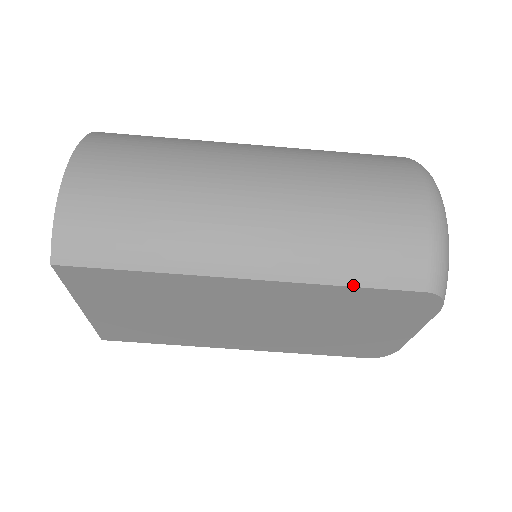
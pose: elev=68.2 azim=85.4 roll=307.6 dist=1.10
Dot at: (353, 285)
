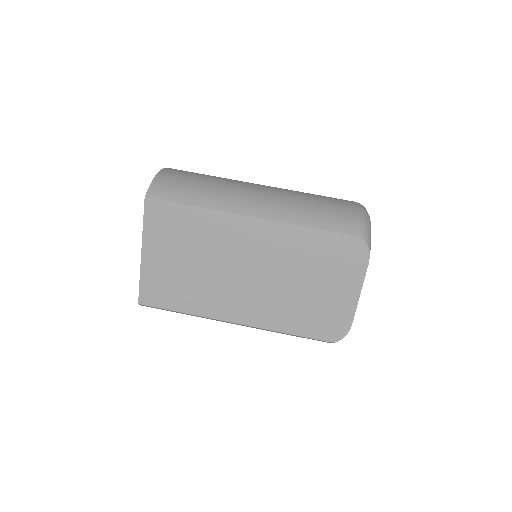
Dot at: (314, 227)
